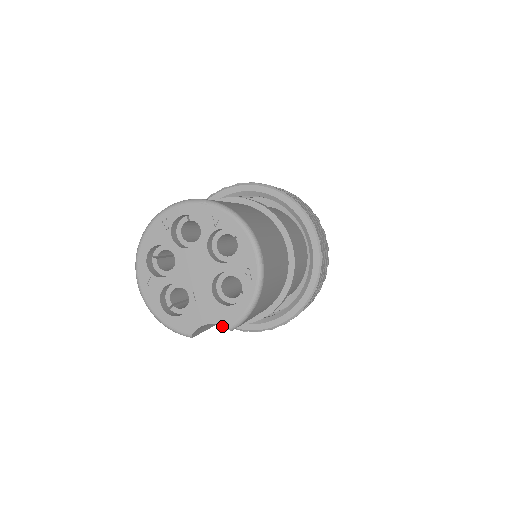
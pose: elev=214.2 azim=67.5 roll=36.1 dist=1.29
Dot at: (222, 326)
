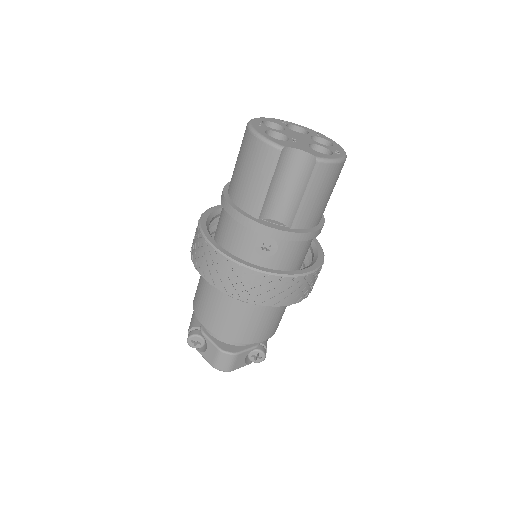
Dot at: (312, 154)
